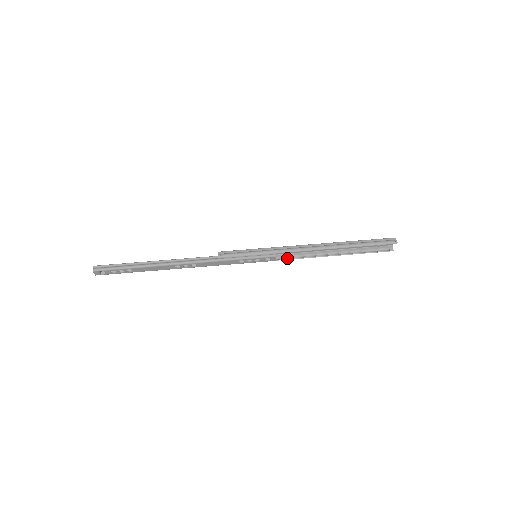
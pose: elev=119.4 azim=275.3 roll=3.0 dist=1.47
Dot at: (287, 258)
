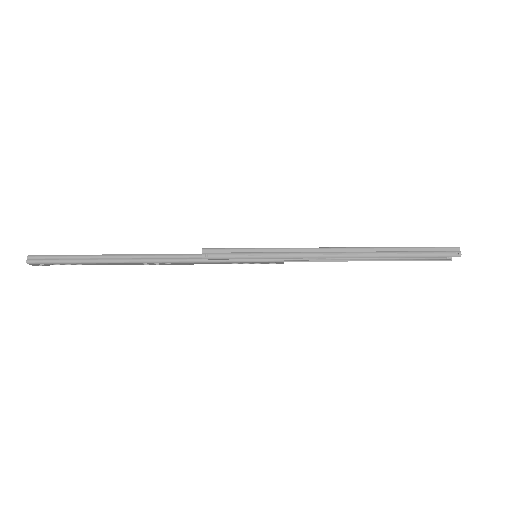
Dot at: (300, 259)
